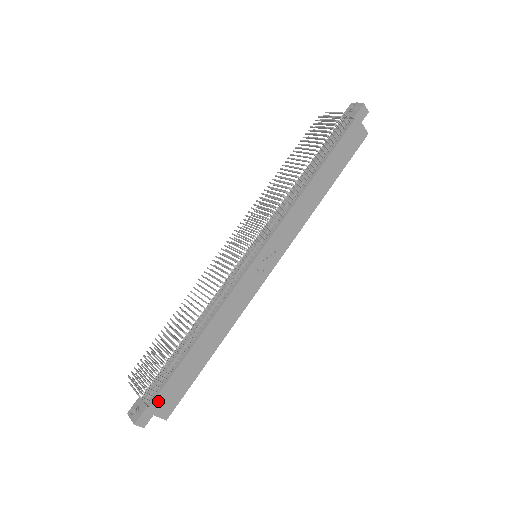
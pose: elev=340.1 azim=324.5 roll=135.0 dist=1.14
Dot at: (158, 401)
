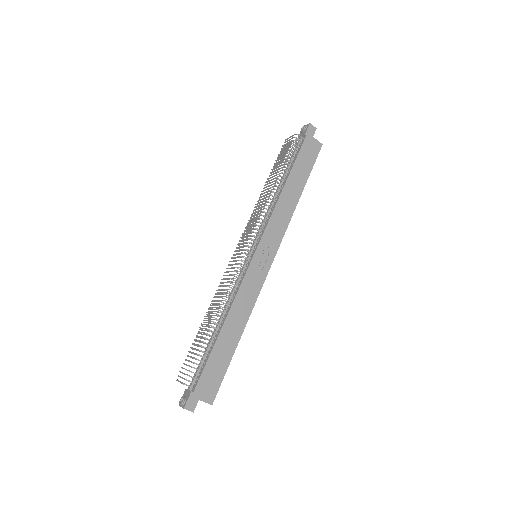
Dot at: (200, 386)
